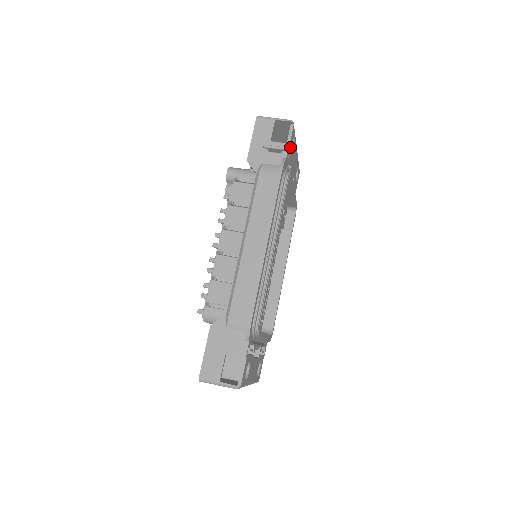
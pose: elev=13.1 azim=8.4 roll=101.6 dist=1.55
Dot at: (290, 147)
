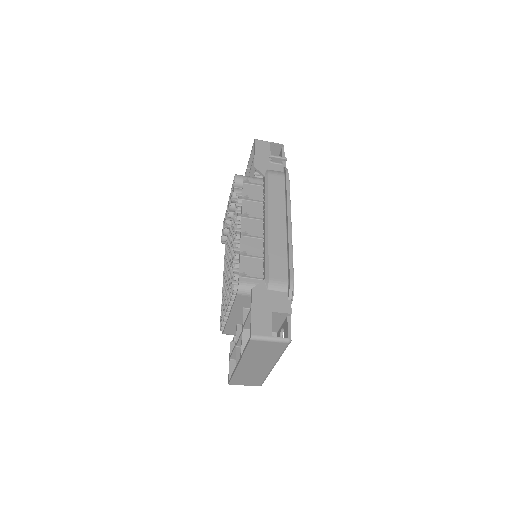
Dot at: occluded
